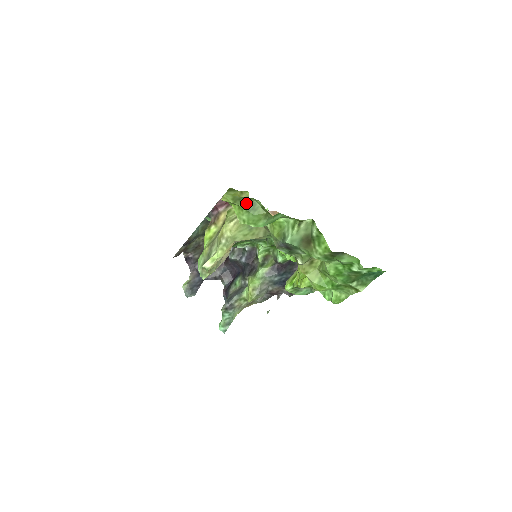
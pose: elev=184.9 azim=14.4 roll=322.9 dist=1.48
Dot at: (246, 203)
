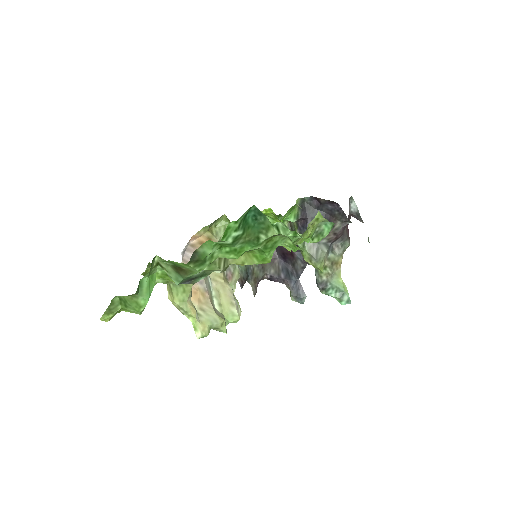
Dot at: (118, 304)
